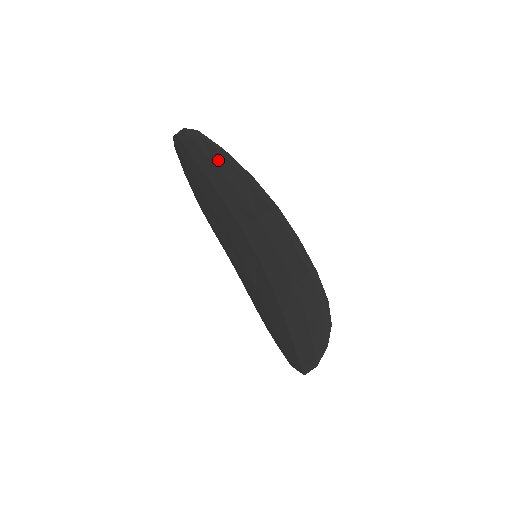
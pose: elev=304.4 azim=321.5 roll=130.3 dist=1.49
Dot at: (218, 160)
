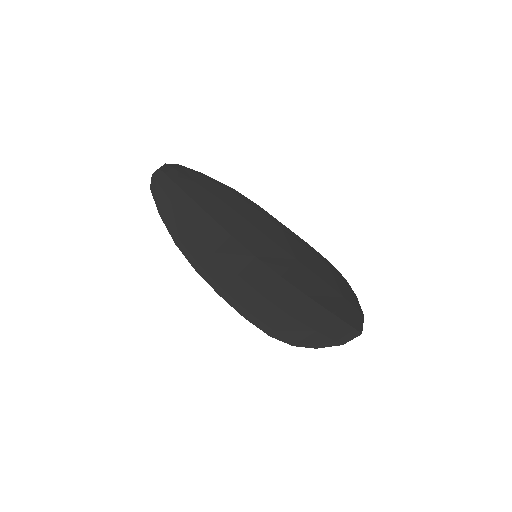
Dot at: (202, 182)
